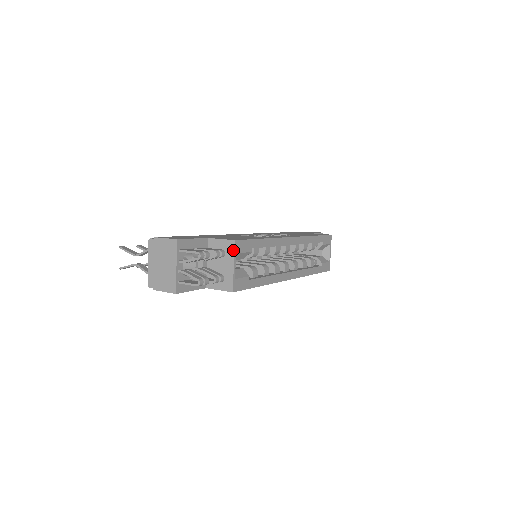
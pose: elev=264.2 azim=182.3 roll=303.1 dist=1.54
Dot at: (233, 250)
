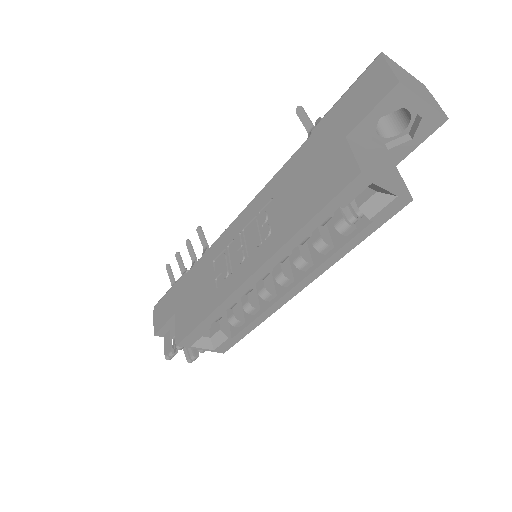
Dot at: (186, 346)
